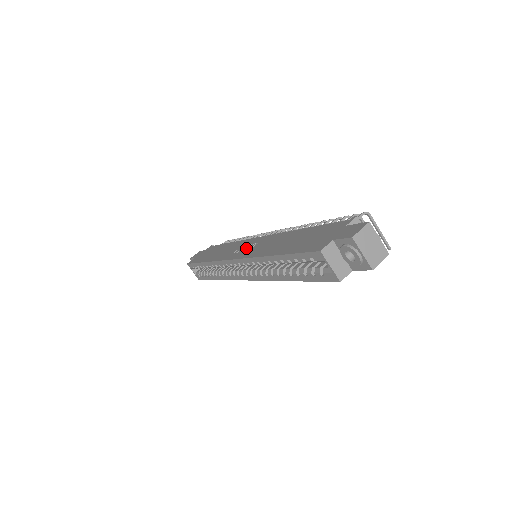
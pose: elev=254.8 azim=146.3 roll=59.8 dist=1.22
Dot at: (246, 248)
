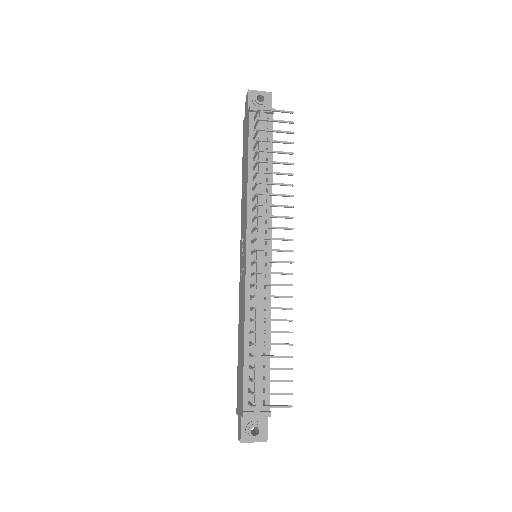
Dot at: (243, 256)
